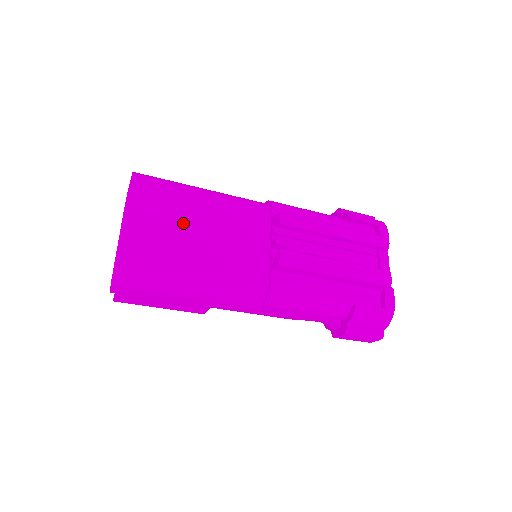
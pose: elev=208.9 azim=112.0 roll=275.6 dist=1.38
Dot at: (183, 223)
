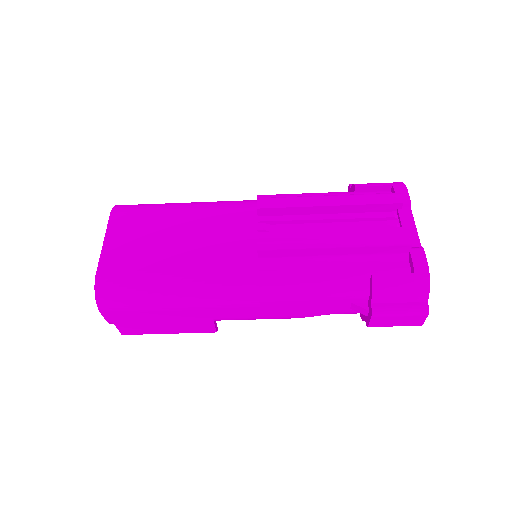
Dot at: (160, 236)
